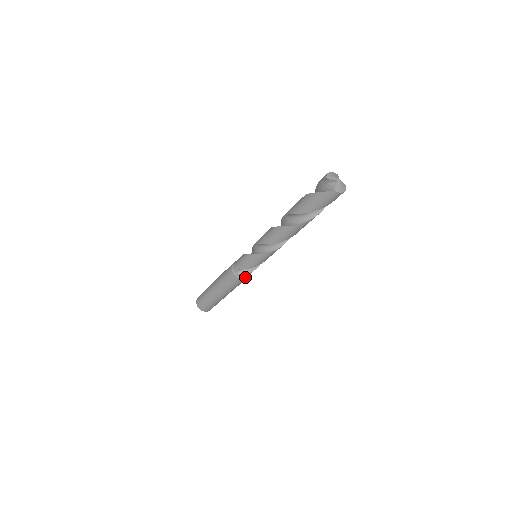
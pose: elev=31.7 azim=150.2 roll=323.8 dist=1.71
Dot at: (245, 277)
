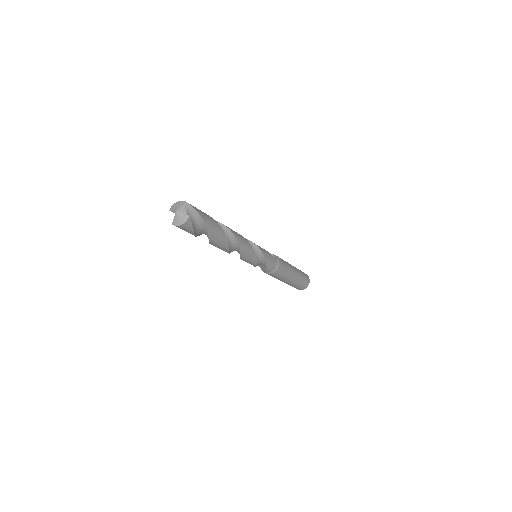
Dot at: (269, 272)
